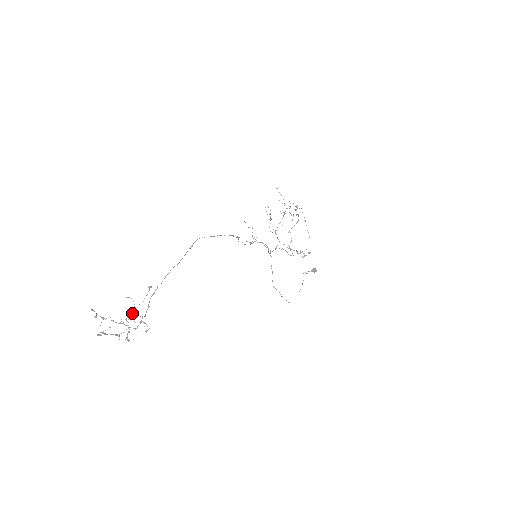
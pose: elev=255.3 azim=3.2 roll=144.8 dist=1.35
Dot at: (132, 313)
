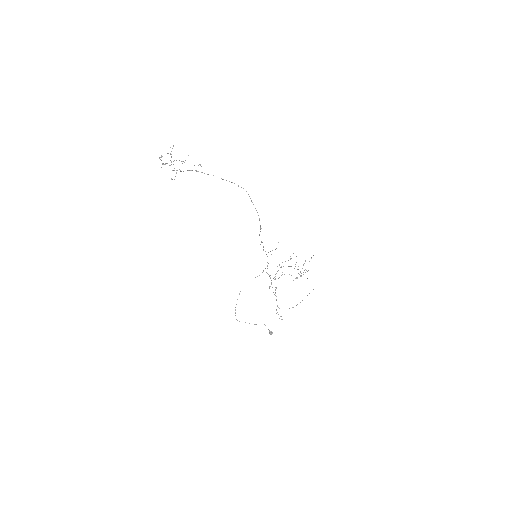
Dot at: occluded
